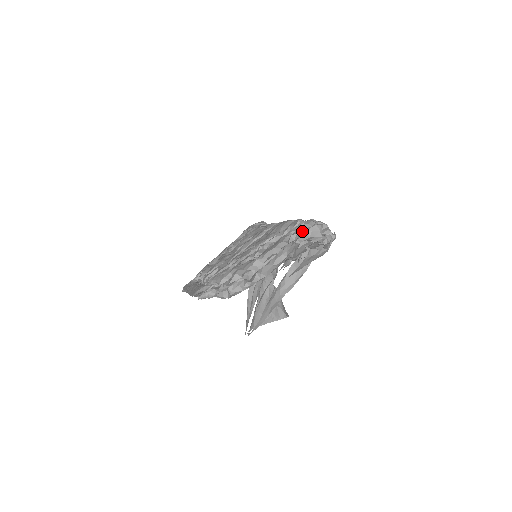
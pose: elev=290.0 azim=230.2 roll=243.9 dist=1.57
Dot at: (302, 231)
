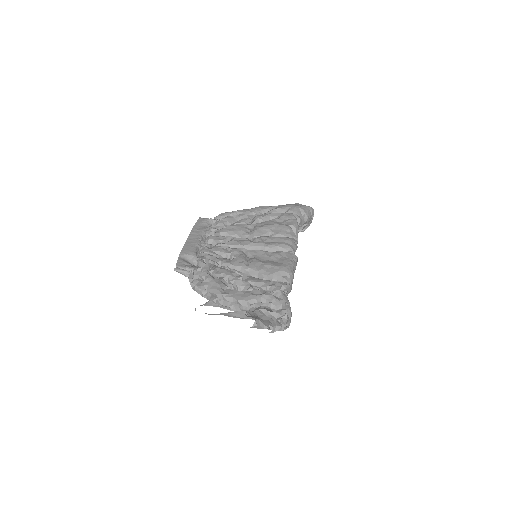
Dot at: occluded
